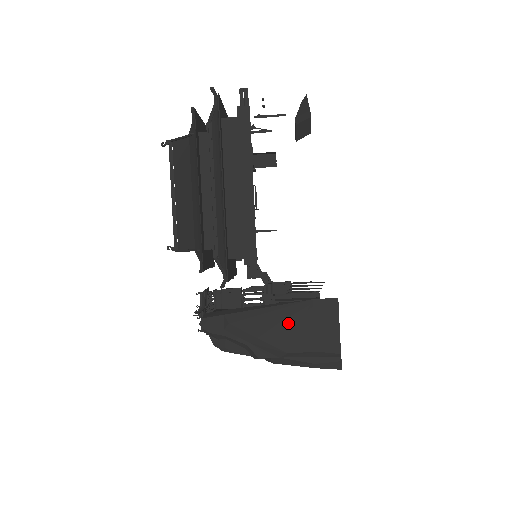
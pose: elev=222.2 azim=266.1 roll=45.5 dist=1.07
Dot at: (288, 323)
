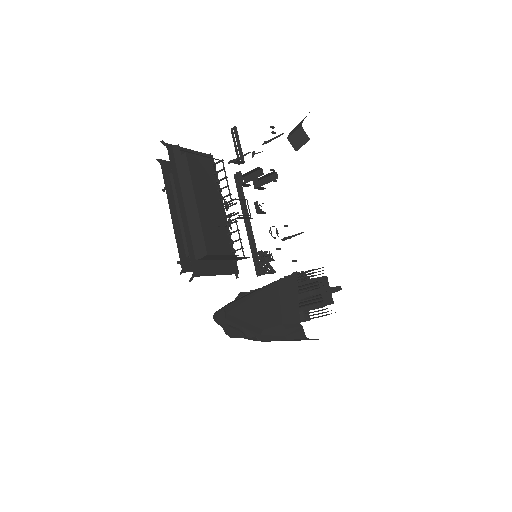
Dot at: (262, 304)
